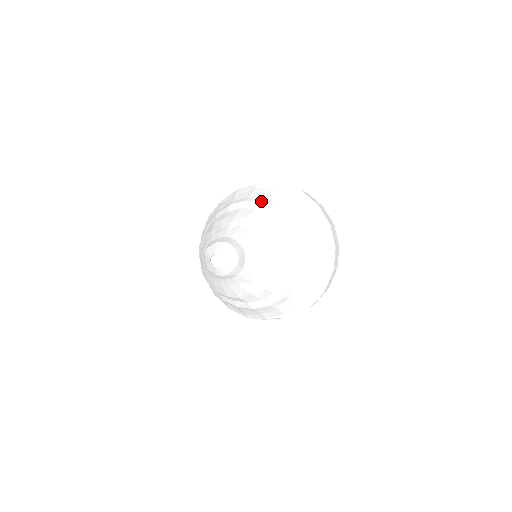
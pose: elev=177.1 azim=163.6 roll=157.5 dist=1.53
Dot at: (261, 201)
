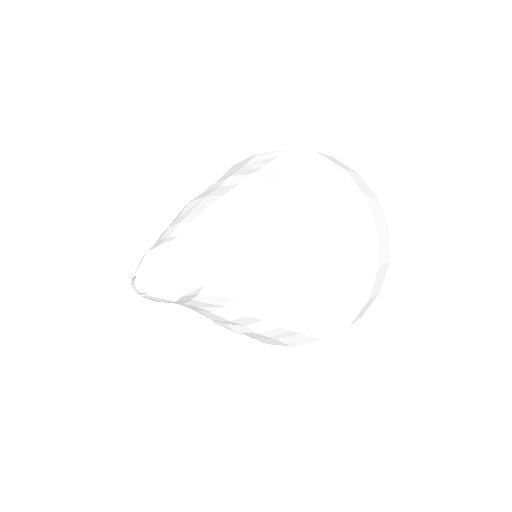
Dot at: (310, 214)
